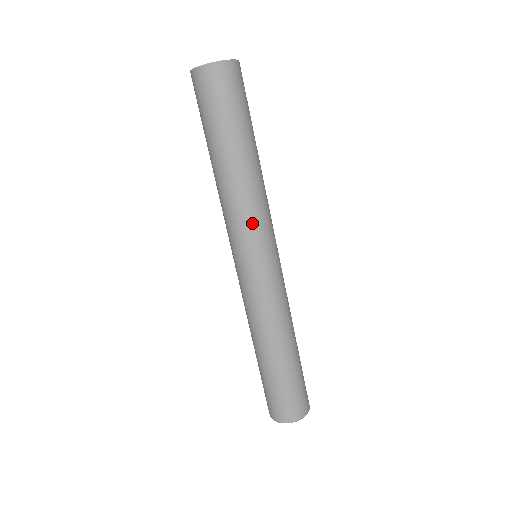
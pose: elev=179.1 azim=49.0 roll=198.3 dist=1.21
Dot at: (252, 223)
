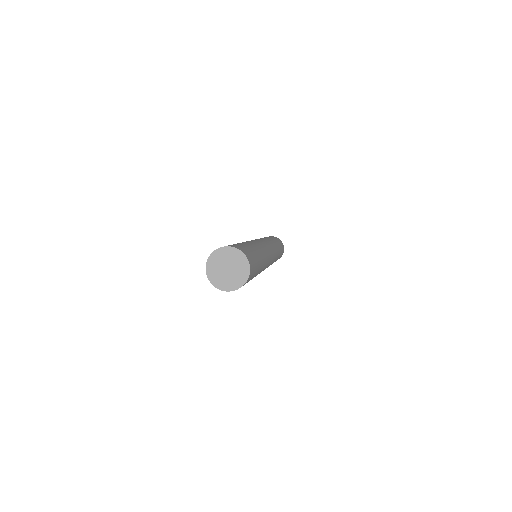
Dot at: occluded
